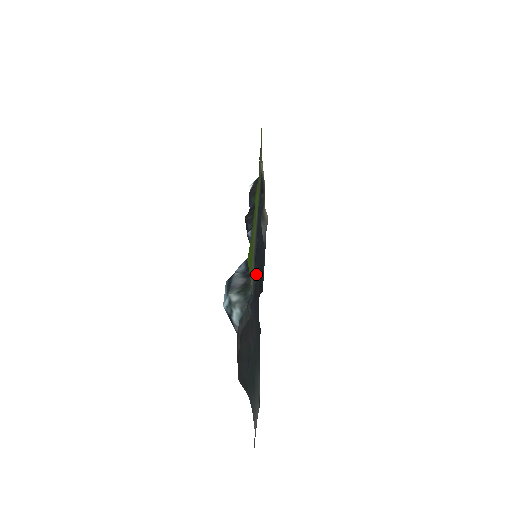
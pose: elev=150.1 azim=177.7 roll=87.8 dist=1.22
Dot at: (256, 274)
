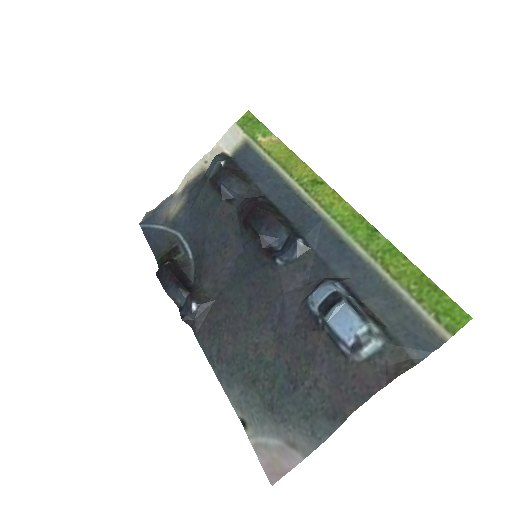
Dot at: (238, 272)
